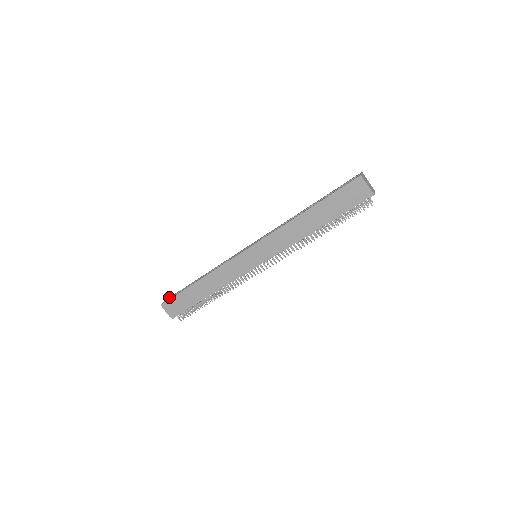
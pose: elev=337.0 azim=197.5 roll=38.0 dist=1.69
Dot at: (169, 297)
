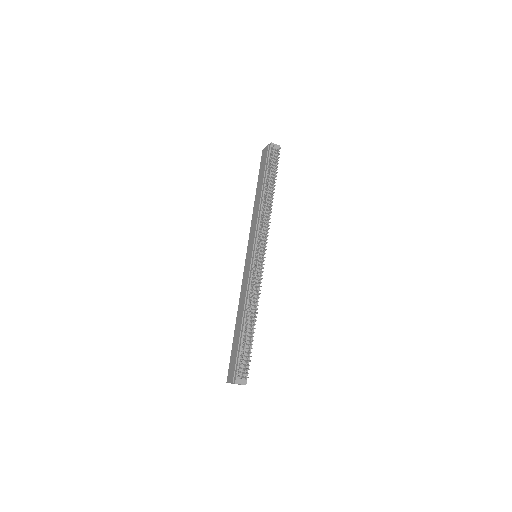
Dot at: occluded
